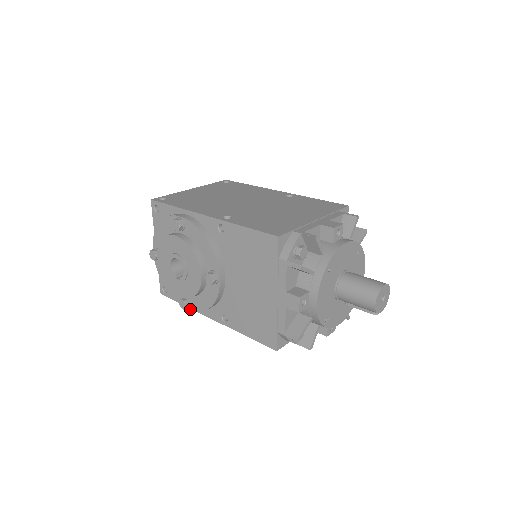
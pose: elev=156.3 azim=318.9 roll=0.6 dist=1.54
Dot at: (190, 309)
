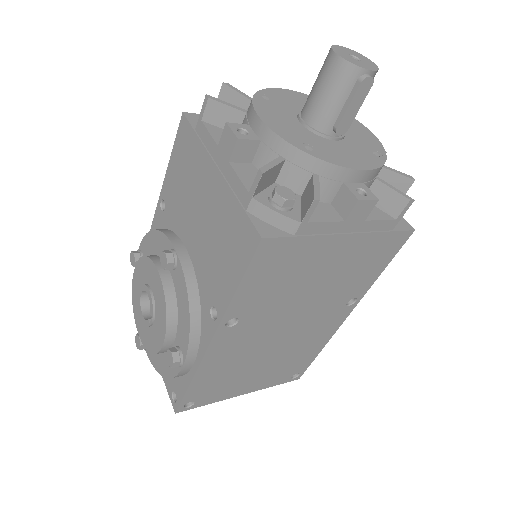
Dot at: (183, 361)
